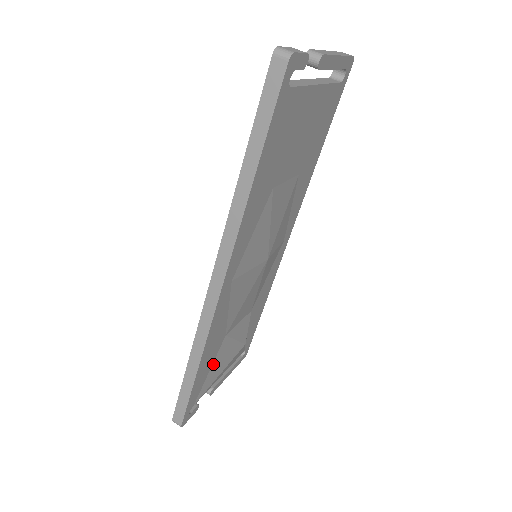
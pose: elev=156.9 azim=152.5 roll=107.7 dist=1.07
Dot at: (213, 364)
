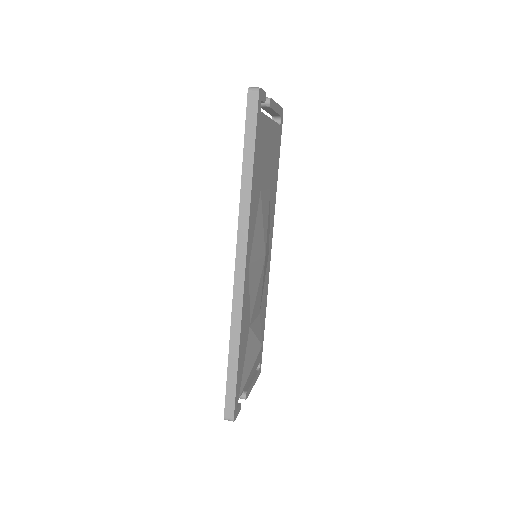
Dot at: (245, 356)
